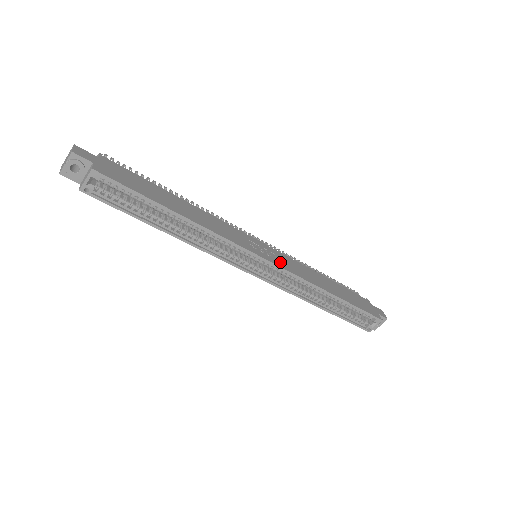
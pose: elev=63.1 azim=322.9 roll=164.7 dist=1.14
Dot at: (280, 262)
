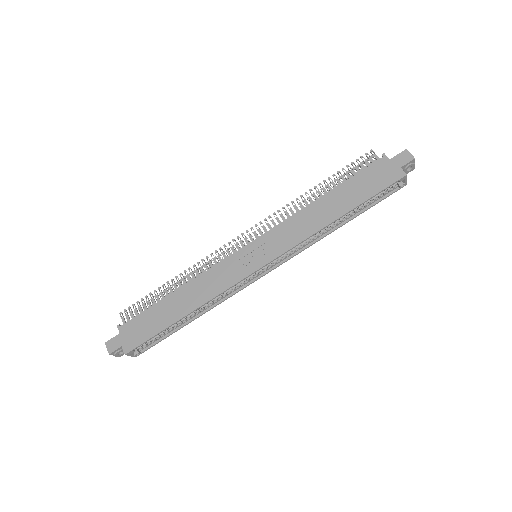
Dot at: (273, 250)
